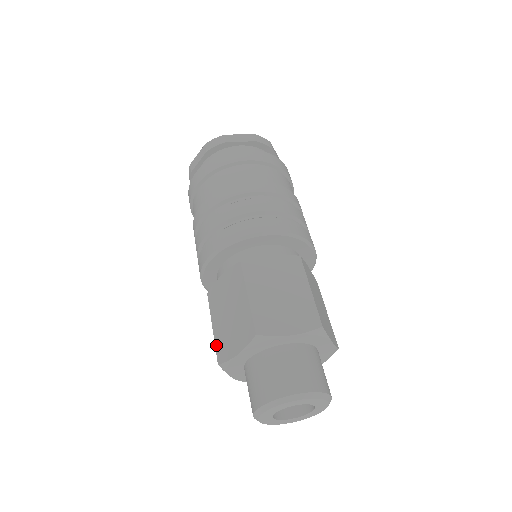
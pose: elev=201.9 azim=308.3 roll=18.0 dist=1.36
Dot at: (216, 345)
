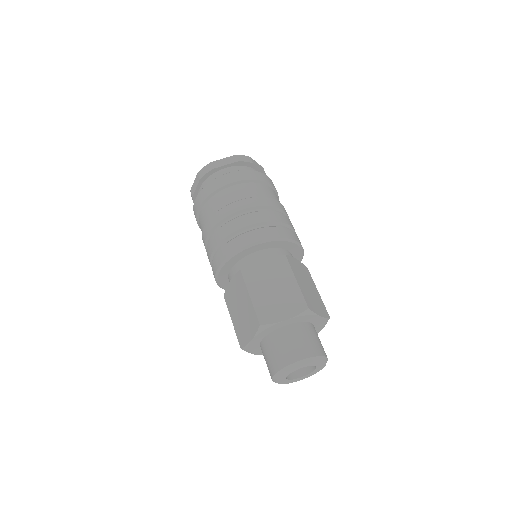
Dot at: (237, 334)
